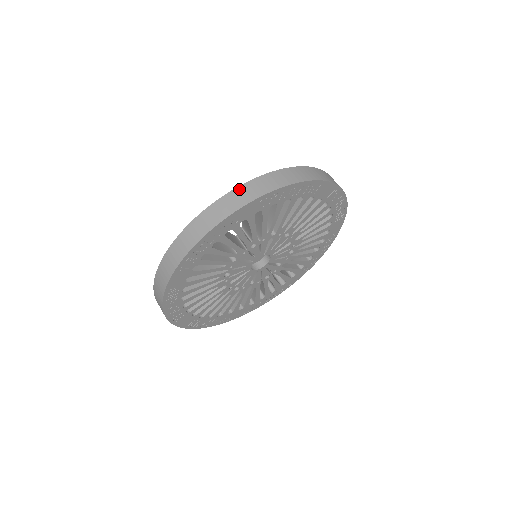
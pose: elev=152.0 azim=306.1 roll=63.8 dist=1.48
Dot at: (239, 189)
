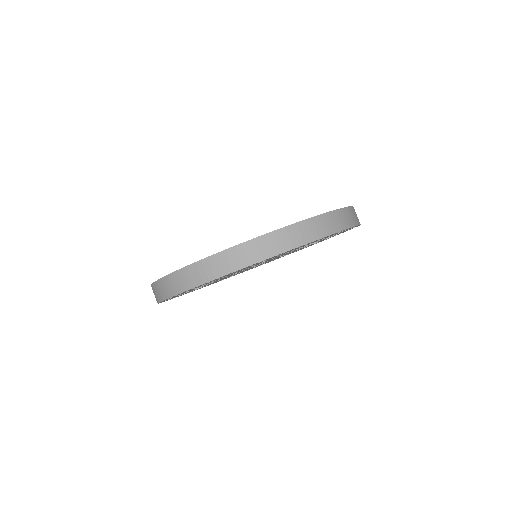
Dot at: (331, 214)
